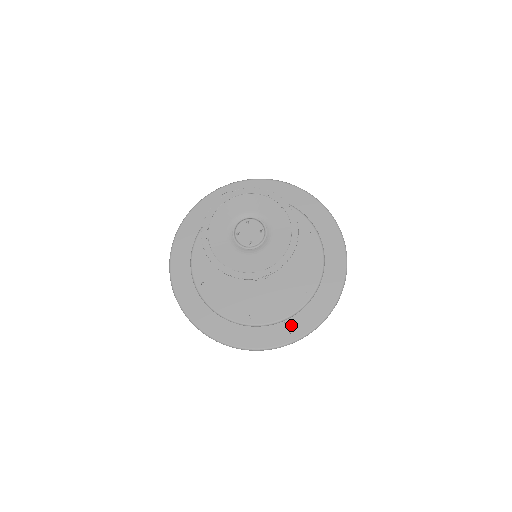
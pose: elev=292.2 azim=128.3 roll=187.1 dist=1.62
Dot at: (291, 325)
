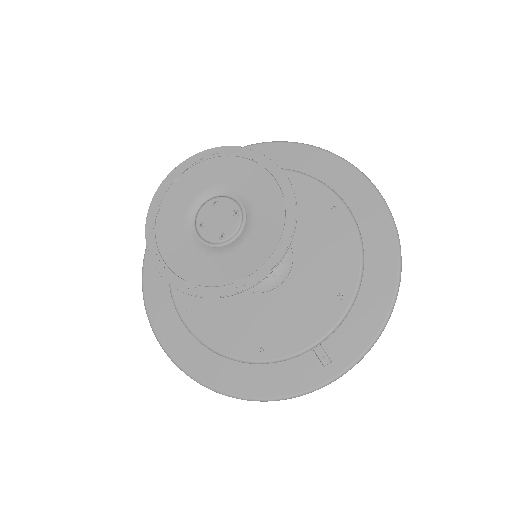
Dot at: (324, 354)
